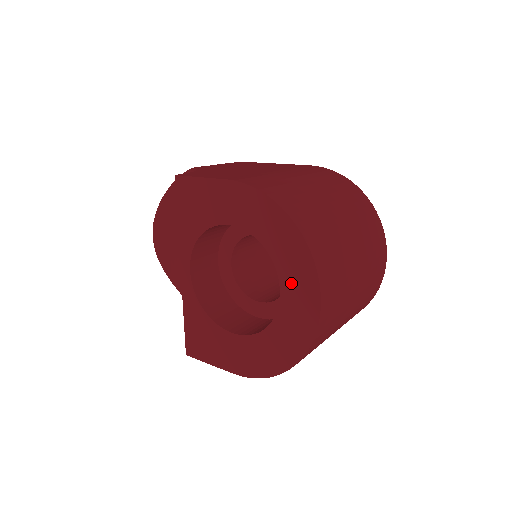
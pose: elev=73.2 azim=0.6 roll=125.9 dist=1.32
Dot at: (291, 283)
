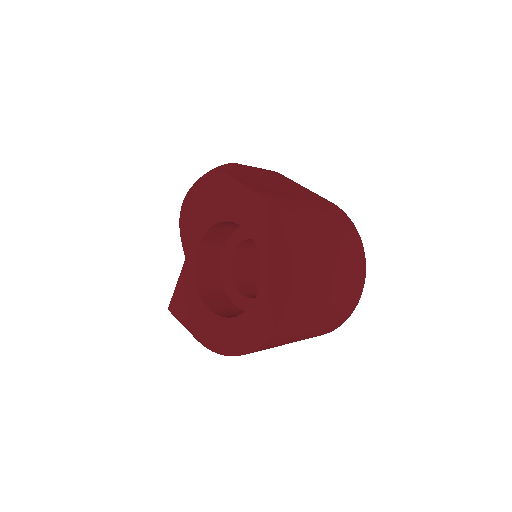
Dot at: (268, 292)
